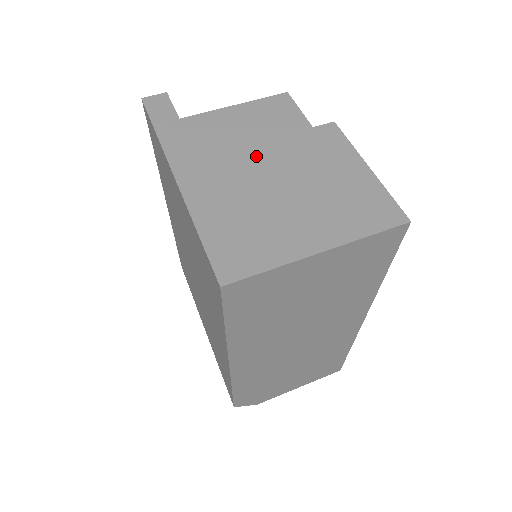
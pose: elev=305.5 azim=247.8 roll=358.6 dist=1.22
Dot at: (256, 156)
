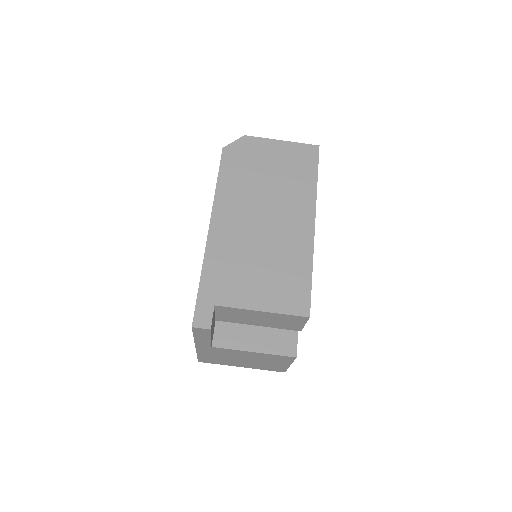
Dot at: (241, 353)
